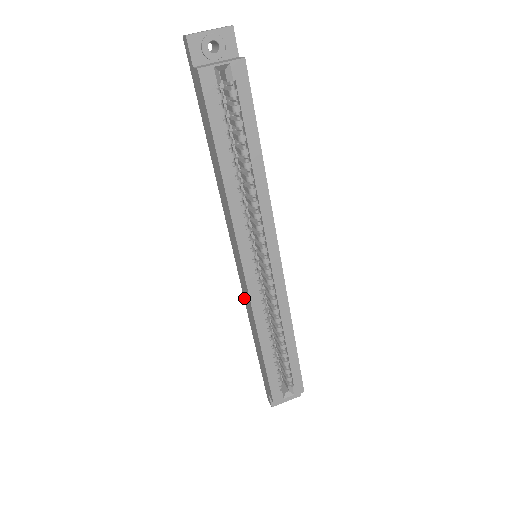
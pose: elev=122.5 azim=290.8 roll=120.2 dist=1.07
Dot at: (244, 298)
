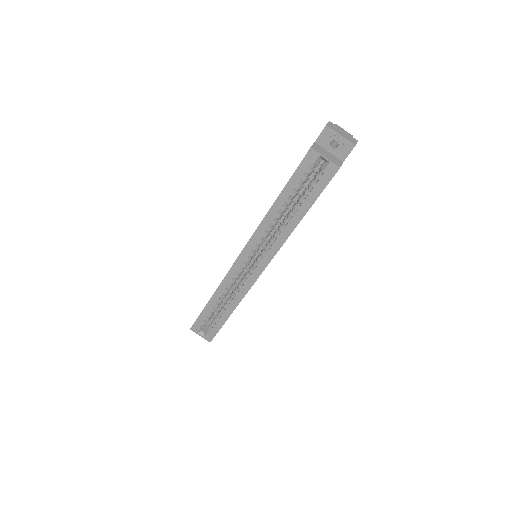
Dot at: occluded
